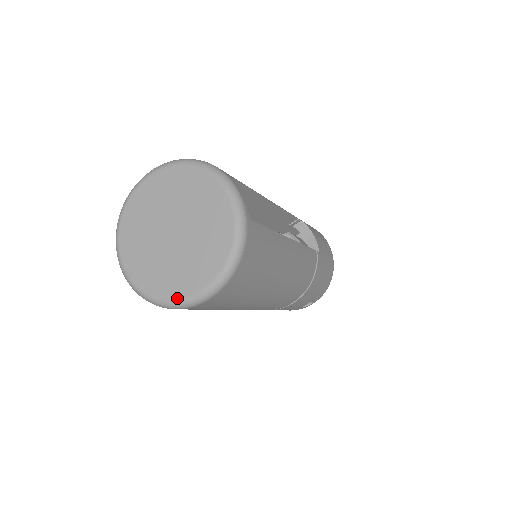
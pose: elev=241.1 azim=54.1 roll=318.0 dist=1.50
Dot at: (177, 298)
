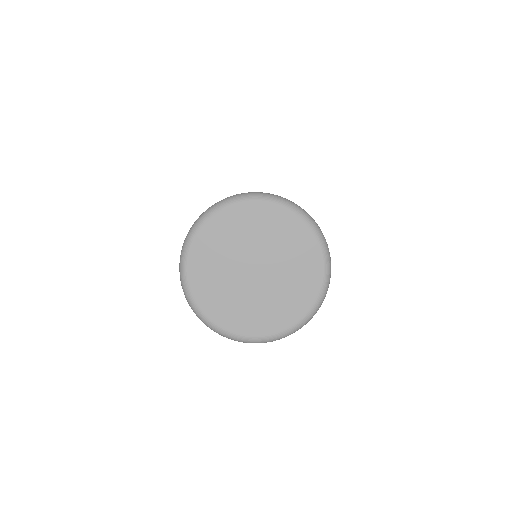
Dot at: (226, 329)
